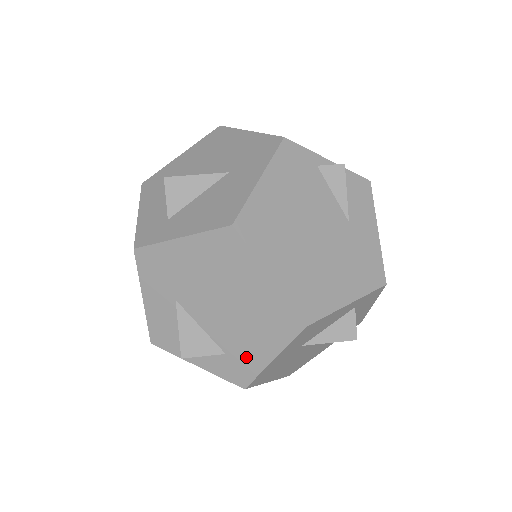
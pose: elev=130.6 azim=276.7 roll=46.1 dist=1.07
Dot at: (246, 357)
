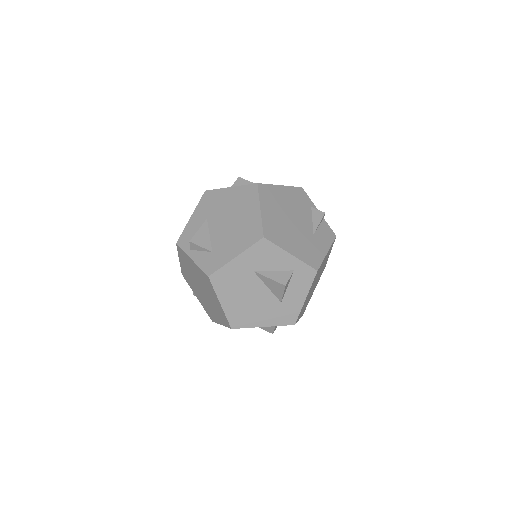
Dot at: (222, 255)
